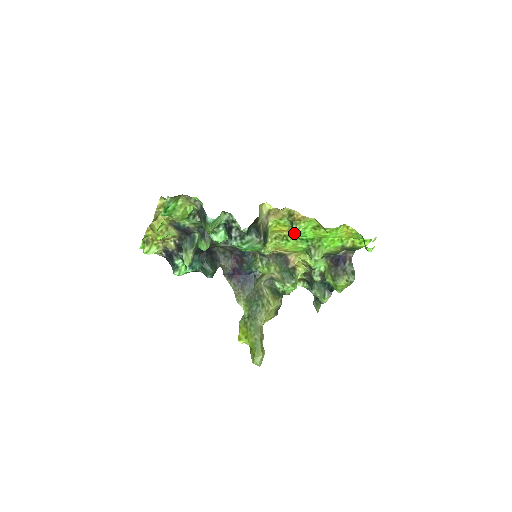
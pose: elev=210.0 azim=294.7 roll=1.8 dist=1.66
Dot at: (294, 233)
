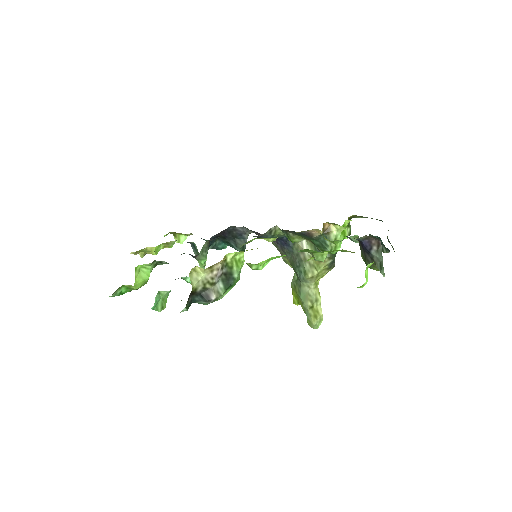
Dot at: occluded
